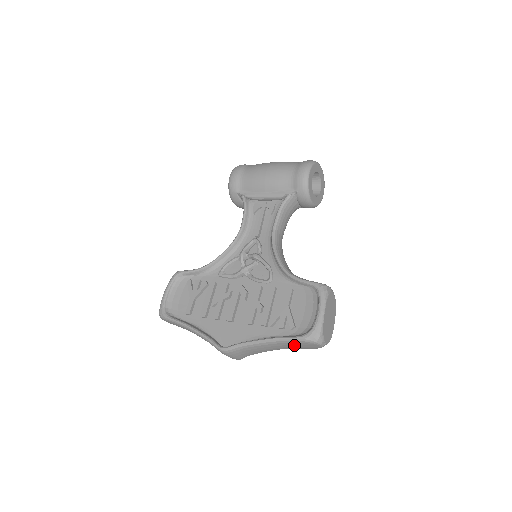
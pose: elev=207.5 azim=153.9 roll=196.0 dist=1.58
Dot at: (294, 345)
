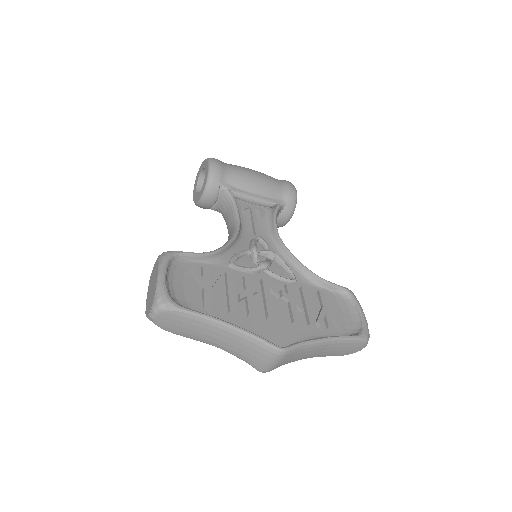
Dot at: (343, 347)
